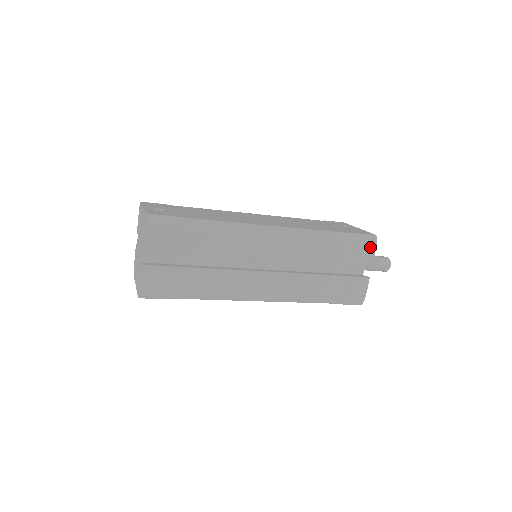
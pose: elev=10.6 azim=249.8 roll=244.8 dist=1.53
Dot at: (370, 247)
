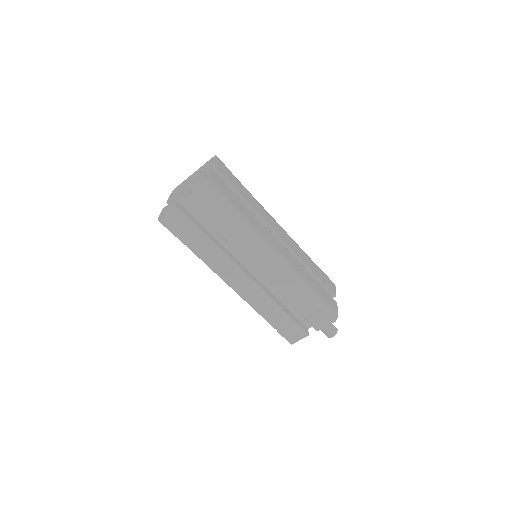
Dot at: (332, 283)
